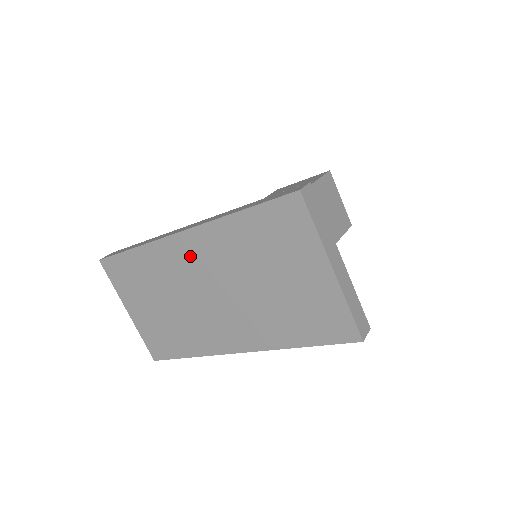
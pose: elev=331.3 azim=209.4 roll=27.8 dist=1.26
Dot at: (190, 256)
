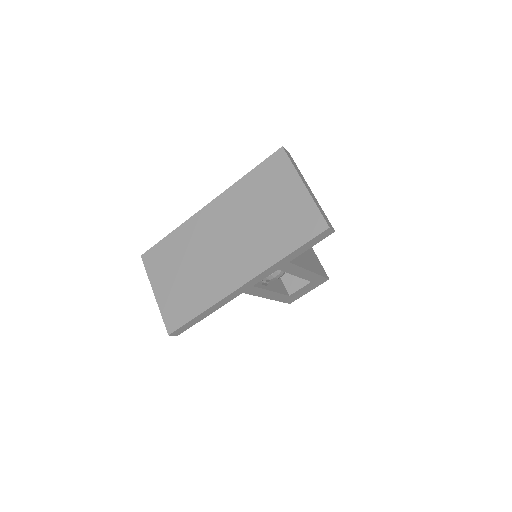
Dot at: (212, 219)
